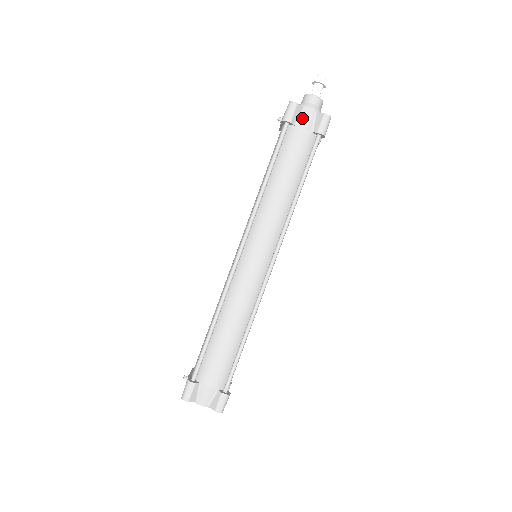
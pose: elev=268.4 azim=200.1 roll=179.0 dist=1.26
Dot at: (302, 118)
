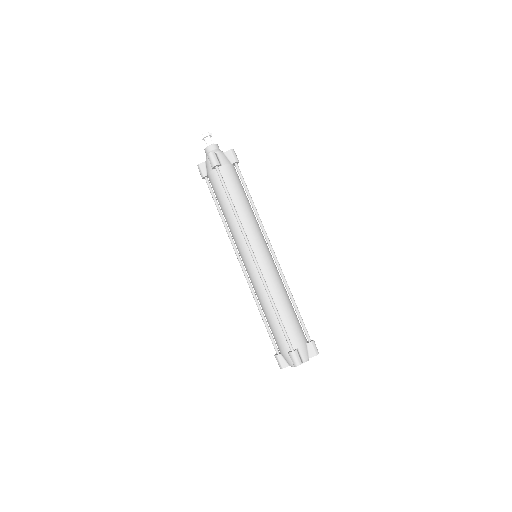
Dot at: (207, 168)
